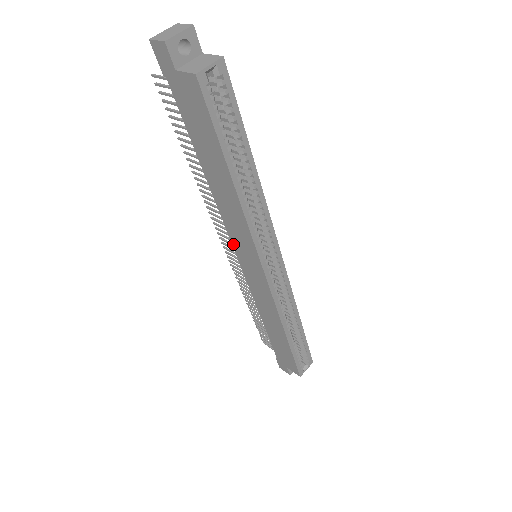
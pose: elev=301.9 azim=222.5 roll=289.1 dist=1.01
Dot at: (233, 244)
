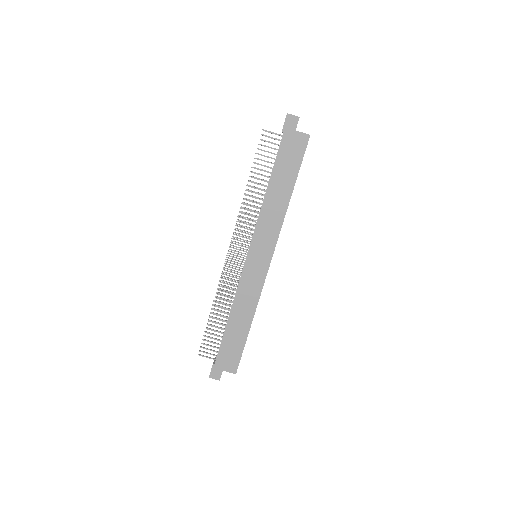
Dot at: (252, 242)
